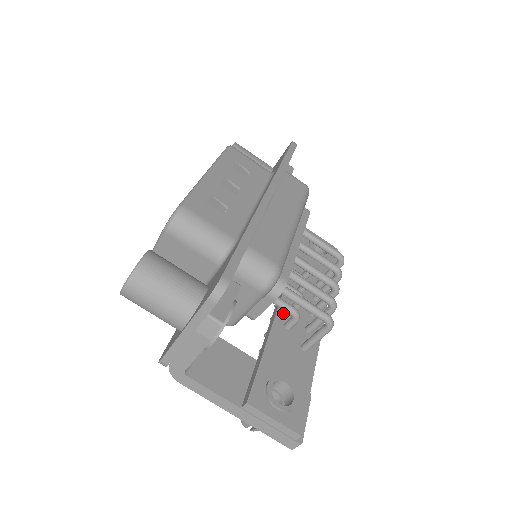
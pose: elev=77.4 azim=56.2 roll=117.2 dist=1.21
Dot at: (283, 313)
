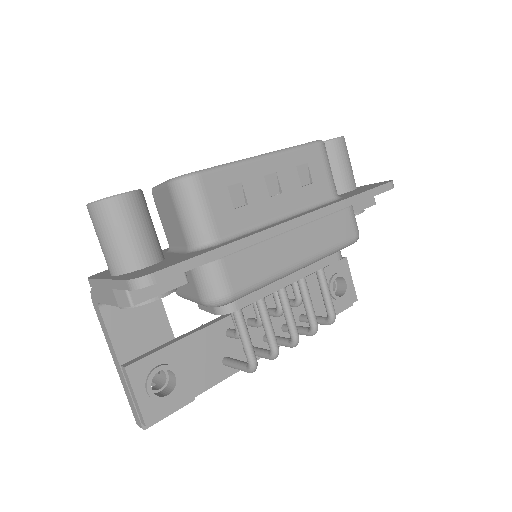
Dot at: occluded
